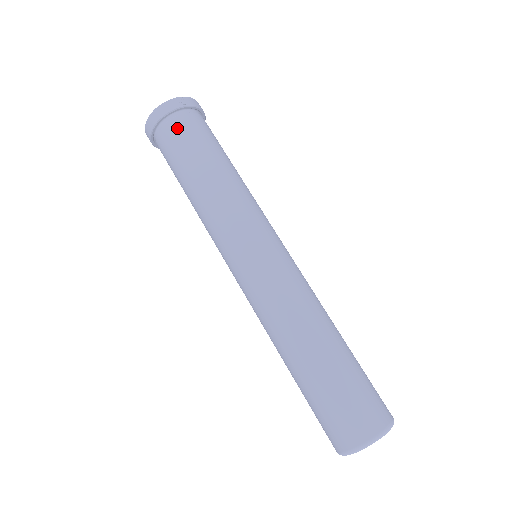
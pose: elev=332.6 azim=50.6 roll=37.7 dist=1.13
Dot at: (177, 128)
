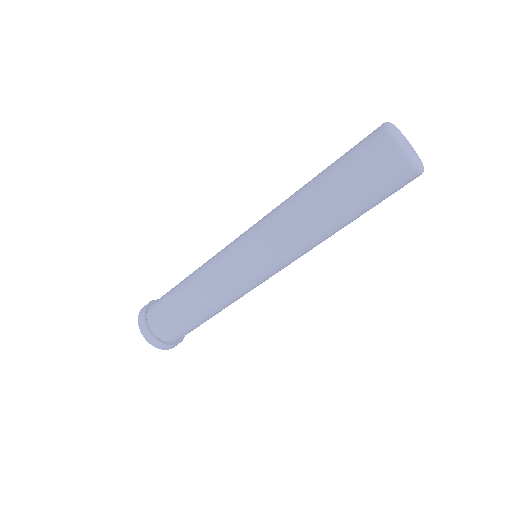
Dot at: occluded
